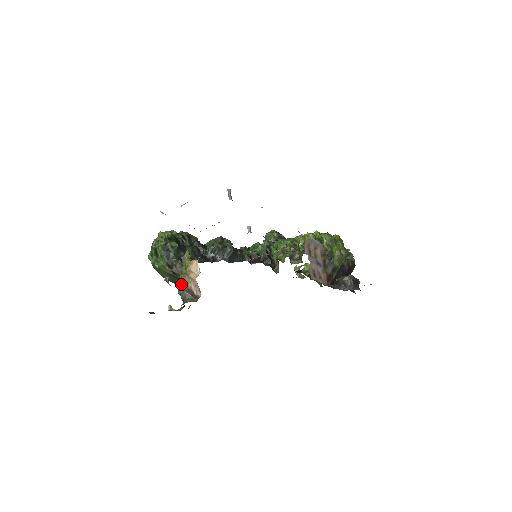
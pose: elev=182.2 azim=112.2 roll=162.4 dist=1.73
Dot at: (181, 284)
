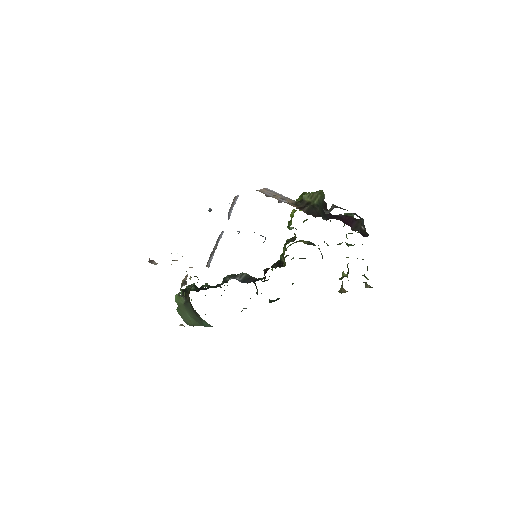
Dot at: occluded
